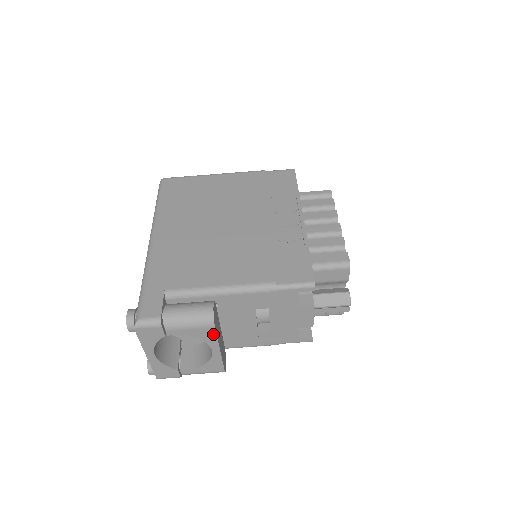
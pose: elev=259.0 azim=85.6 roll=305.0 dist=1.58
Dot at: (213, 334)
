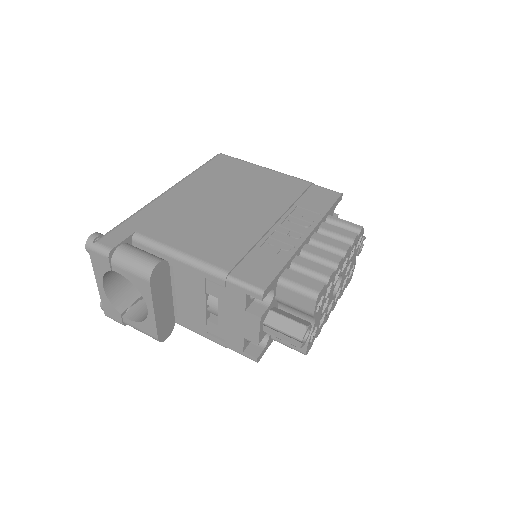
Dot at: (149, 290)
